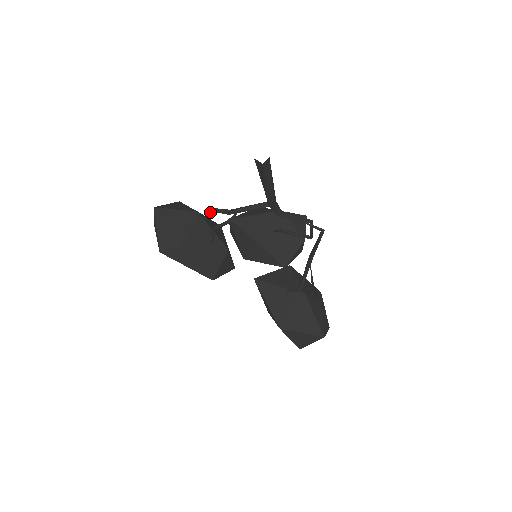
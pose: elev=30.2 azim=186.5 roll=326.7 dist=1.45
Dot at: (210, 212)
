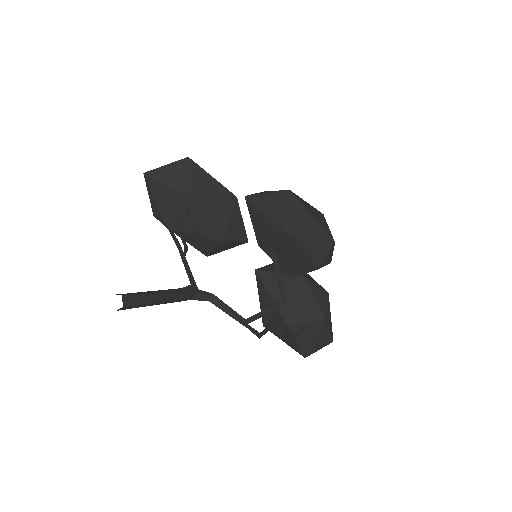
Dot at: (177, 223)
